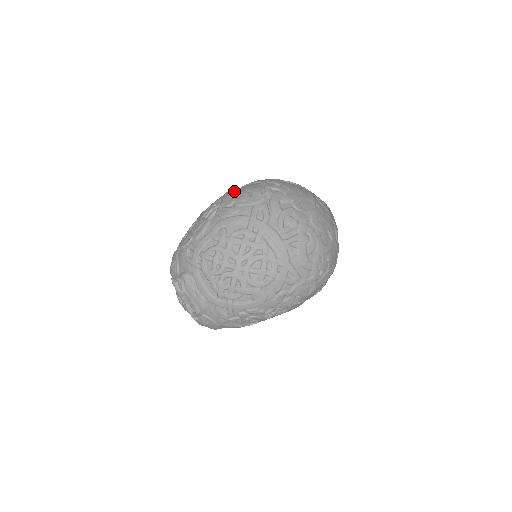
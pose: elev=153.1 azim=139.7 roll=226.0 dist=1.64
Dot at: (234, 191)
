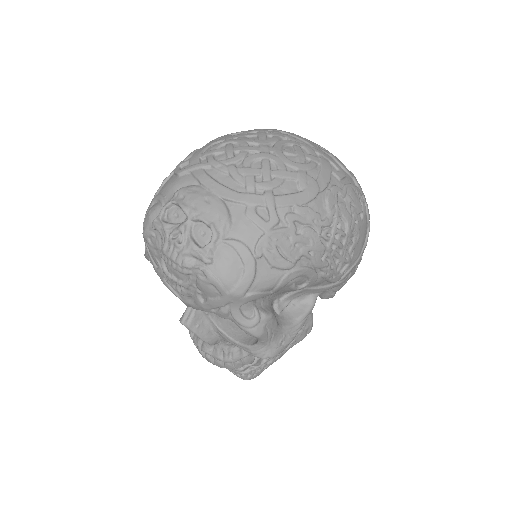
Dot at: occluded
